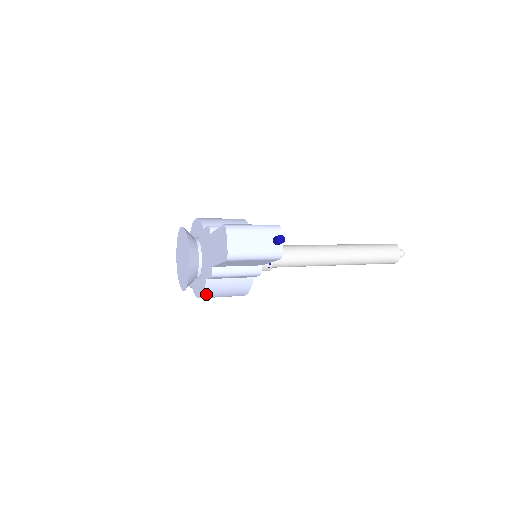
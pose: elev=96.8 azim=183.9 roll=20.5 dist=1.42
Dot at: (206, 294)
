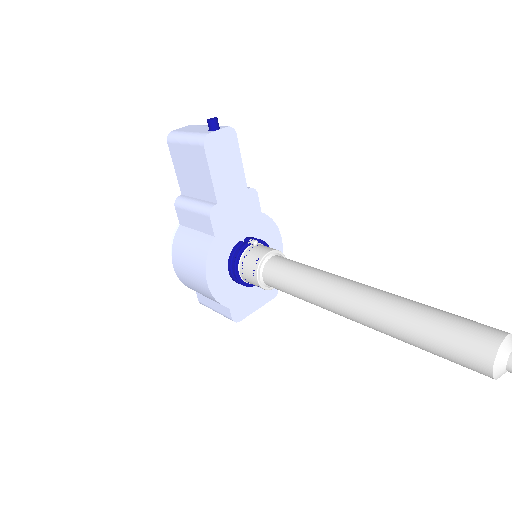
Dot at: (174, 252)
